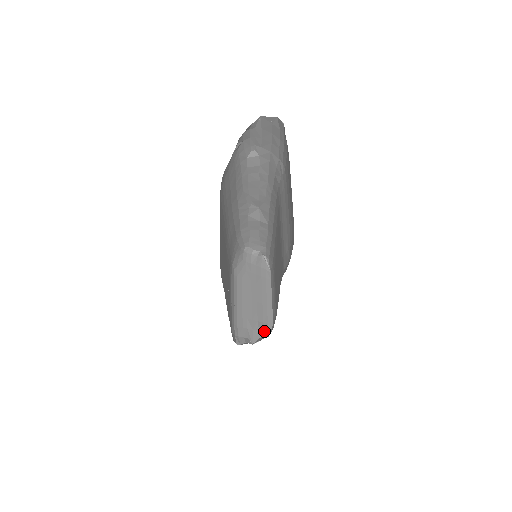
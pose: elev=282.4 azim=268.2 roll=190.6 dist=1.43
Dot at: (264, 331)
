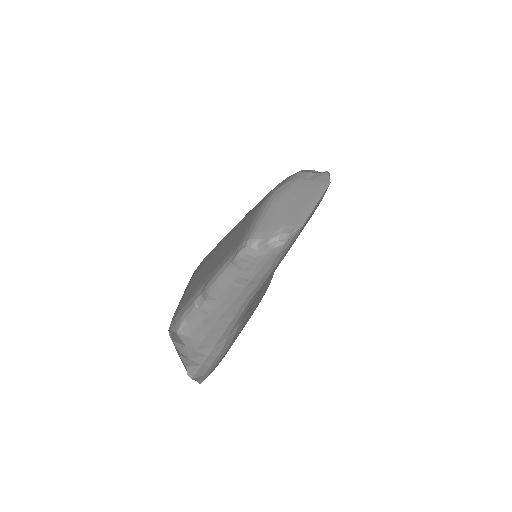
Dot at: (287, 232)
